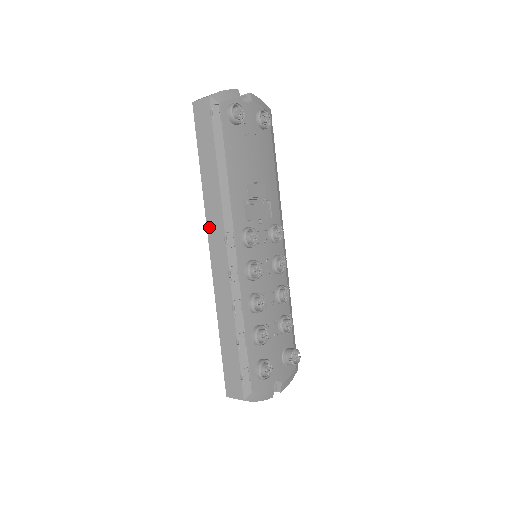
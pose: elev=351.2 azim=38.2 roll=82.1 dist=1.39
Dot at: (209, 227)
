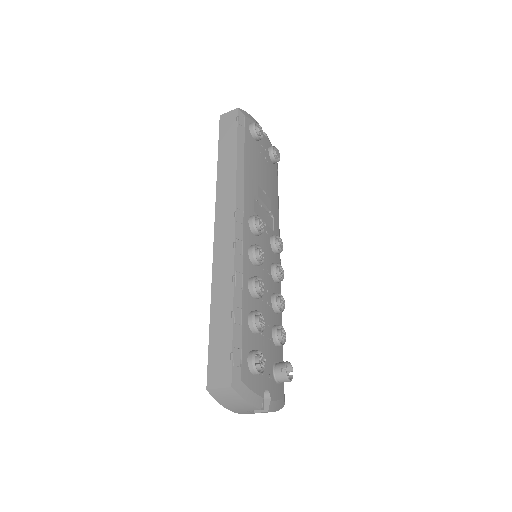
Dot at: (218, 207)
